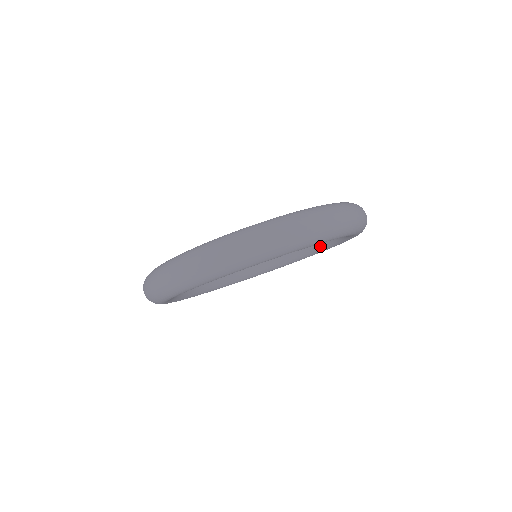
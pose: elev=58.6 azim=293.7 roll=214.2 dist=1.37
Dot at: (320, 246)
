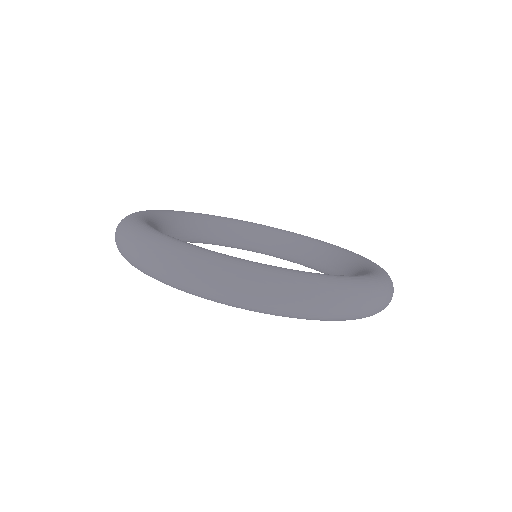
Dot at: (285, 256)
